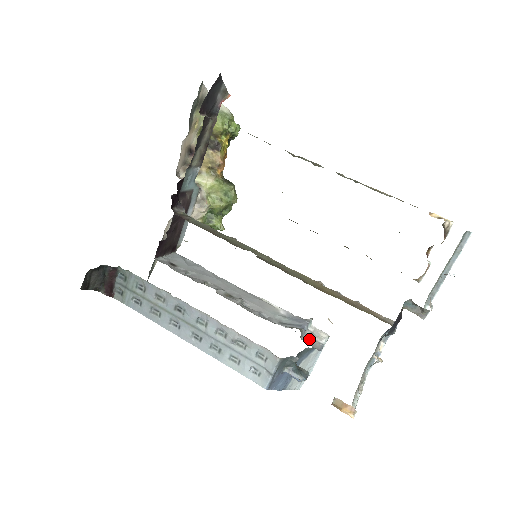
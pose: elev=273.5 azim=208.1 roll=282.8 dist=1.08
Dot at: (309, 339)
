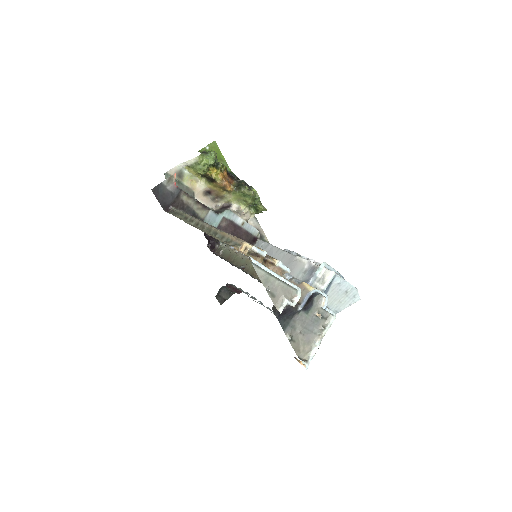
Dot at: occluded
